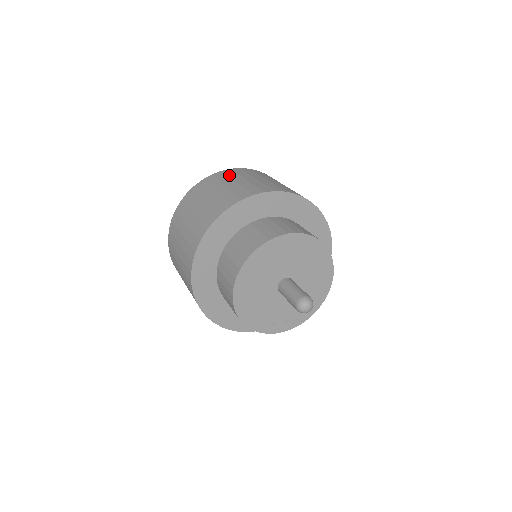
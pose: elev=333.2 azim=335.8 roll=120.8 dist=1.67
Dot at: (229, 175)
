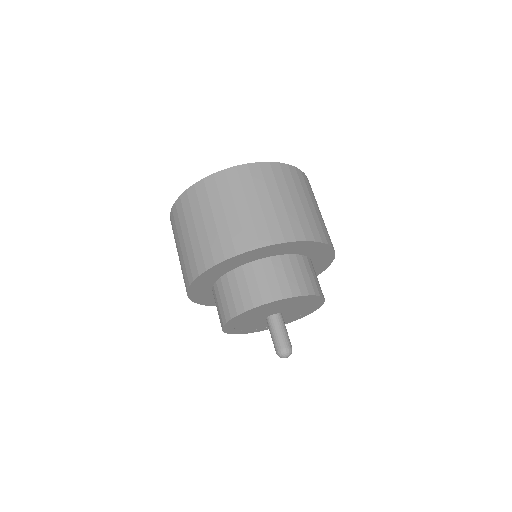
Dot at: (255, 180)
